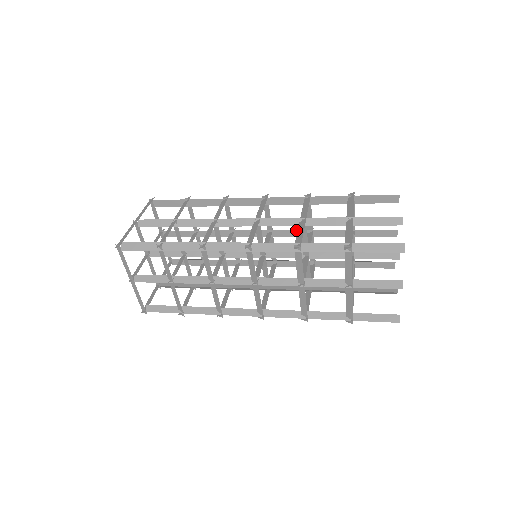
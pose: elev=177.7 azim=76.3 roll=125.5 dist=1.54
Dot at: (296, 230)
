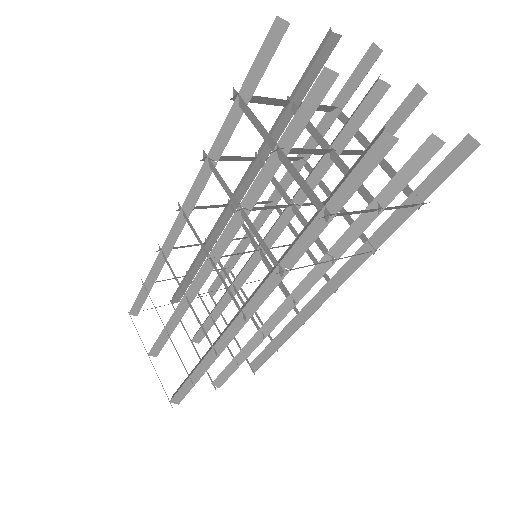
Dot at: occluded
